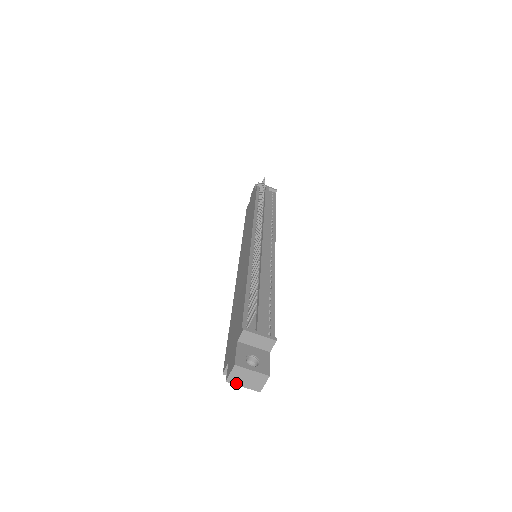
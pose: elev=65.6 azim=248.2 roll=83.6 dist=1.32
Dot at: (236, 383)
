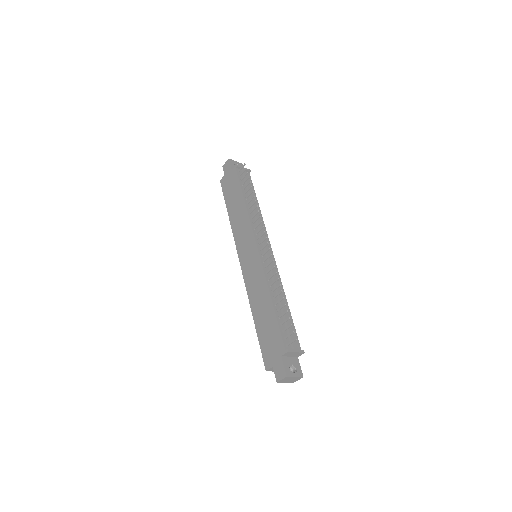
Dot at: (282, 382)
